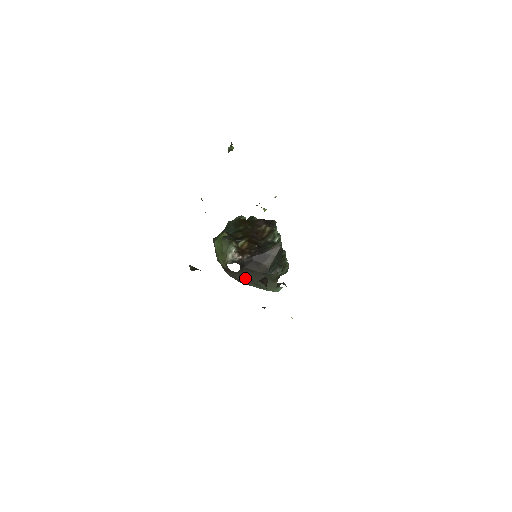
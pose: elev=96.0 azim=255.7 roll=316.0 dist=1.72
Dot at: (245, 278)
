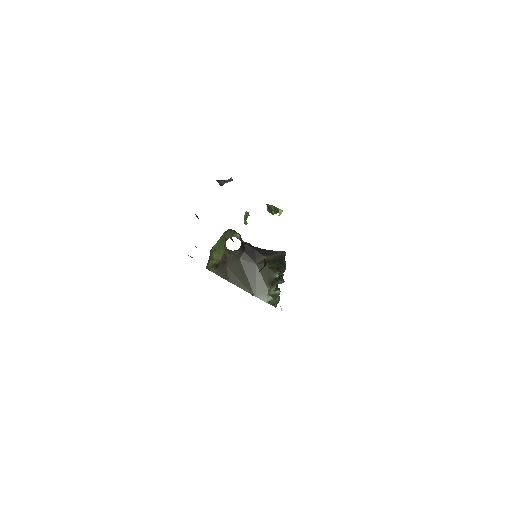
Dot at: (237, 273)
